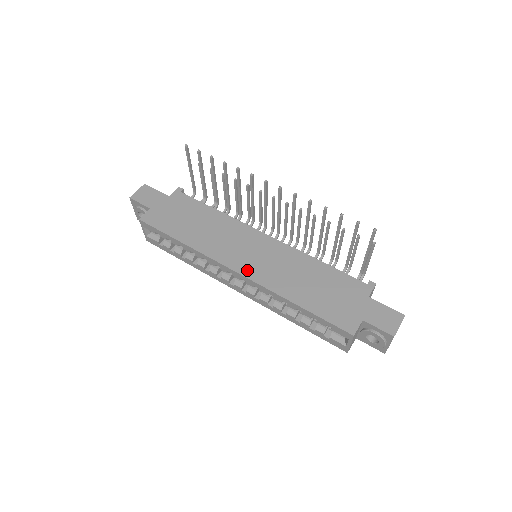
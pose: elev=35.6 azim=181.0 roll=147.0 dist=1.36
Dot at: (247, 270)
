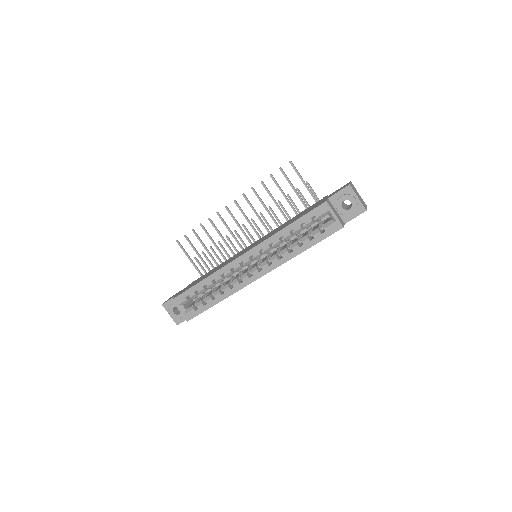
Dot at: occluded
